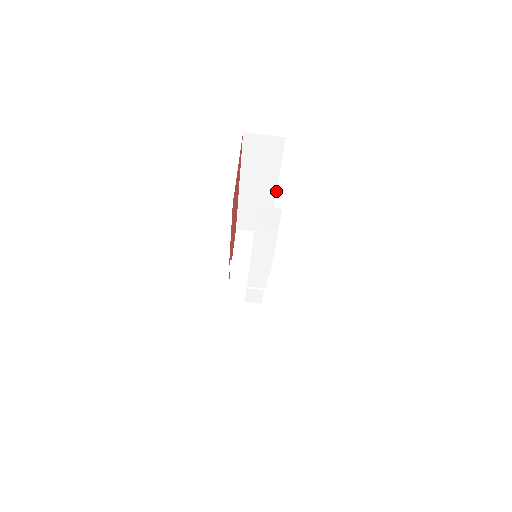
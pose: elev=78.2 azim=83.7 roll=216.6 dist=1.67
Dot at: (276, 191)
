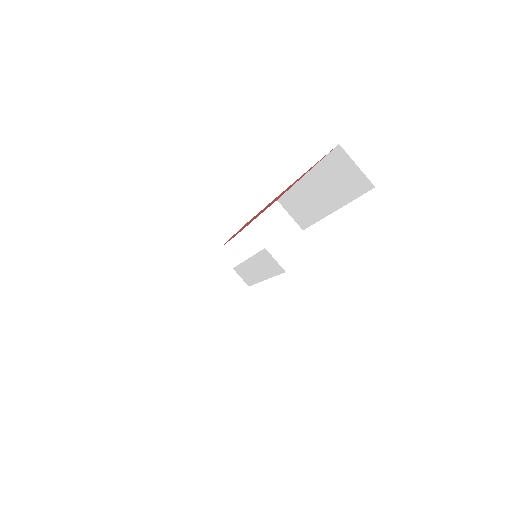
Dot at: (332, 212)
